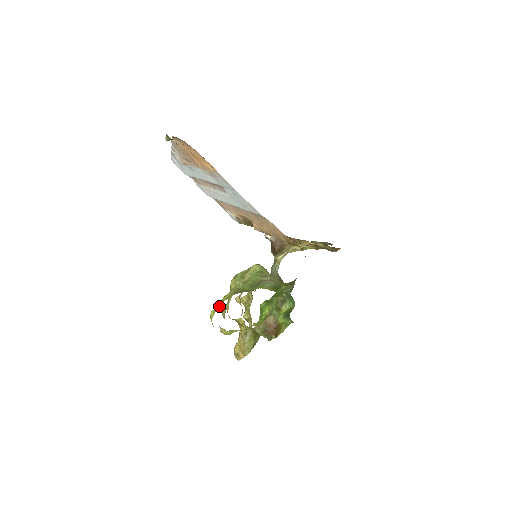
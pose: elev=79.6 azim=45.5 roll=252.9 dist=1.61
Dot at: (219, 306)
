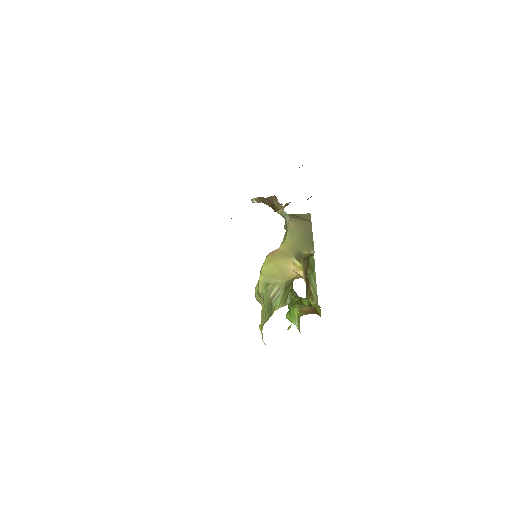
Dot at: (262, 338)
